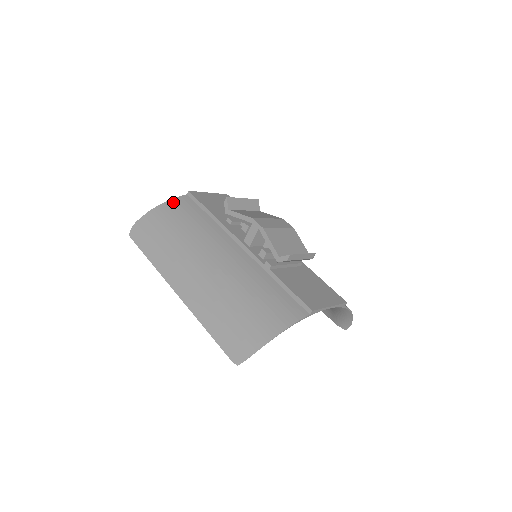
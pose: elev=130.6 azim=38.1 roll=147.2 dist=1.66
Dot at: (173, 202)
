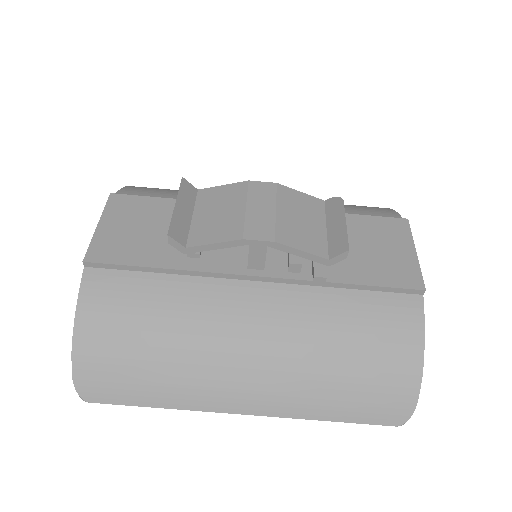
Dot at: (86, 302)
